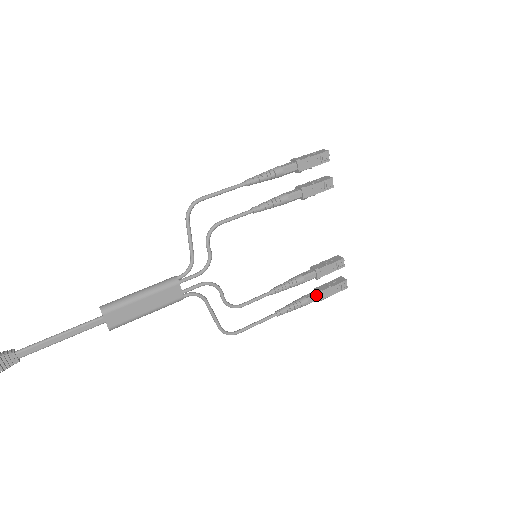
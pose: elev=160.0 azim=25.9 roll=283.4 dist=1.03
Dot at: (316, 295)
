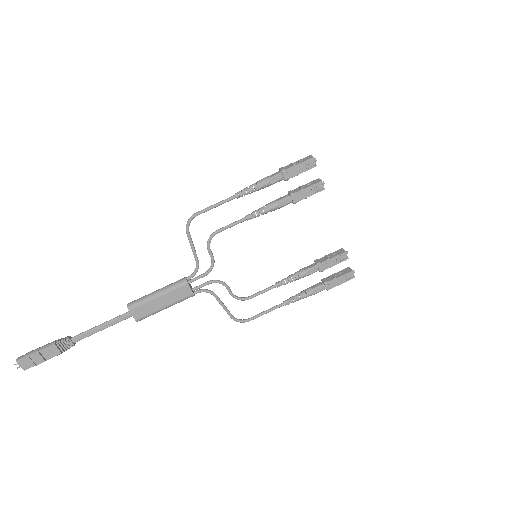
Dot at: (321, 286)
